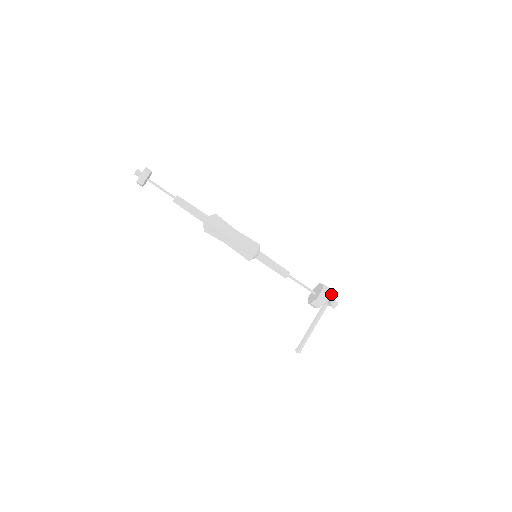
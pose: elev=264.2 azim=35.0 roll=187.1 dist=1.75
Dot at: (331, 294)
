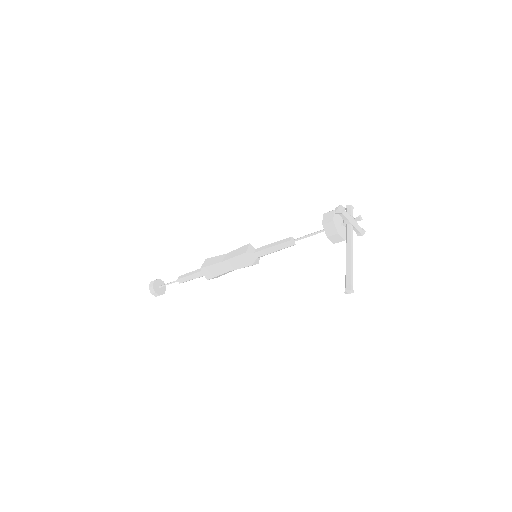
Dot at: occluded
